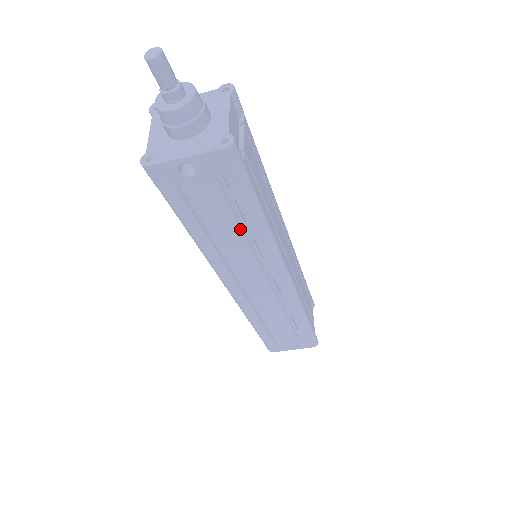
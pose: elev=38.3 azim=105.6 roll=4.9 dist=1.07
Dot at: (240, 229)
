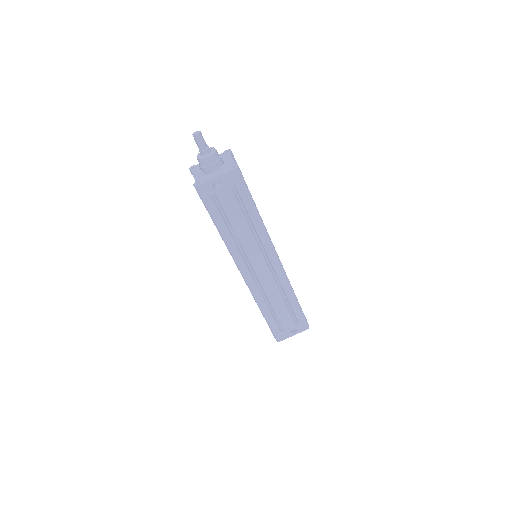
Dot at: (246, 222)
